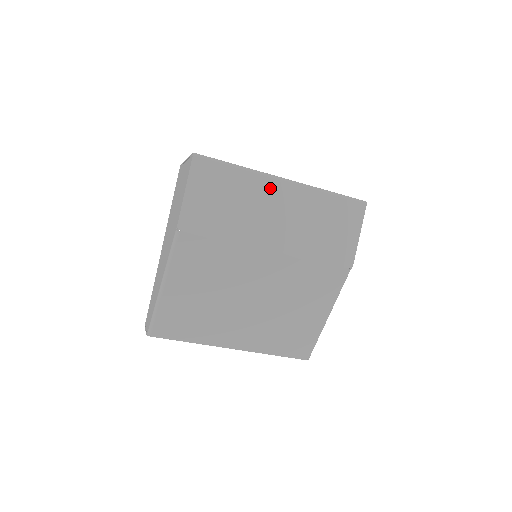
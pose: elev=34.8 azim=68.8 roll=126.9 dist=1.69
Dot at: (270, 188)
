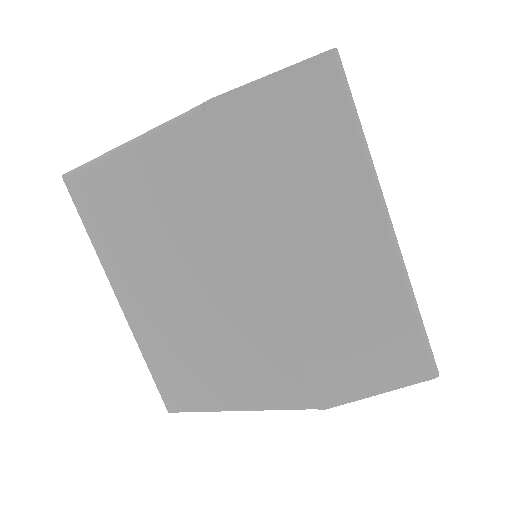
Dot at: (361, 208)
